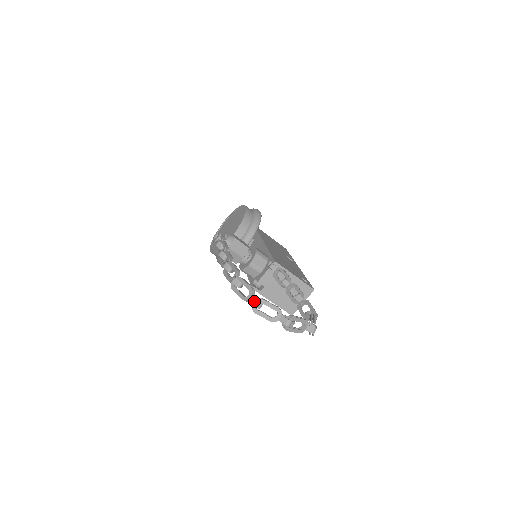
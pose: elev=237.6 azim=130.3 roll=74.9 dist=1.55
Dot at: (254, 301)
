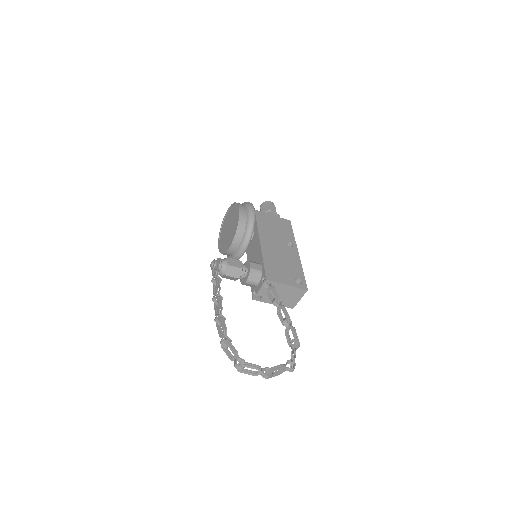
Dot at: (237, 366)
